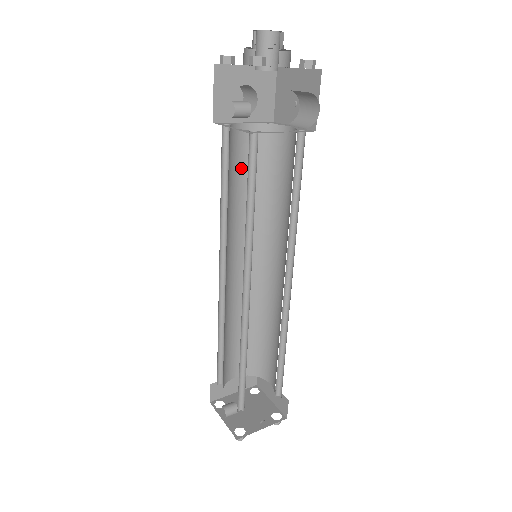
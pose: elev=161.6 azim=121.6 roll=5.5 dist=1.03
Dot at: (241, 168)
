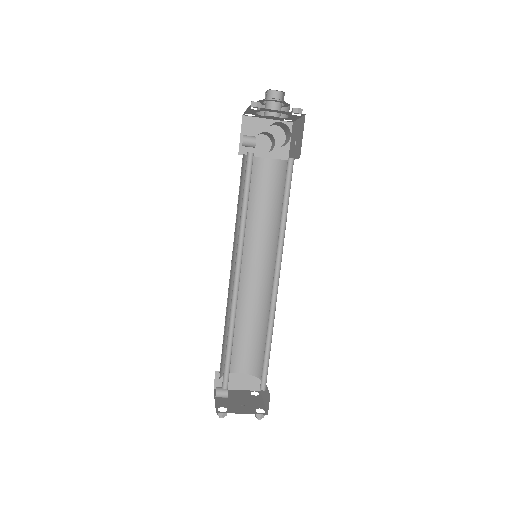
Dot at: (257, 190)
